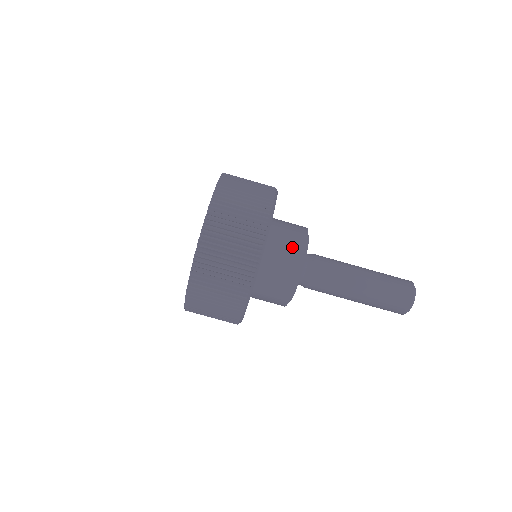
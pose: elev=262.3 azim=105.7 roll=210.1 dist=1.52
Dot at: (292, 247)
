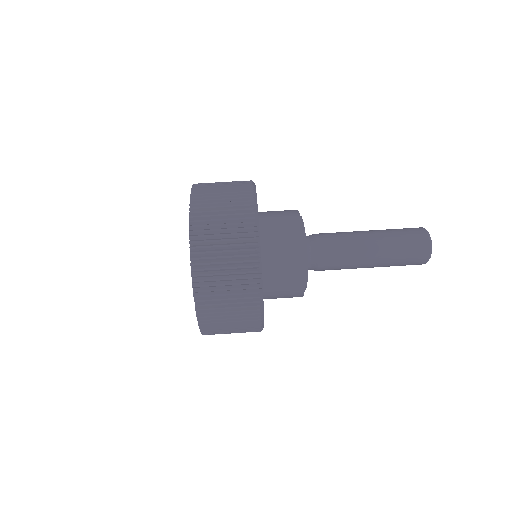
Dot at: (286, 216)
